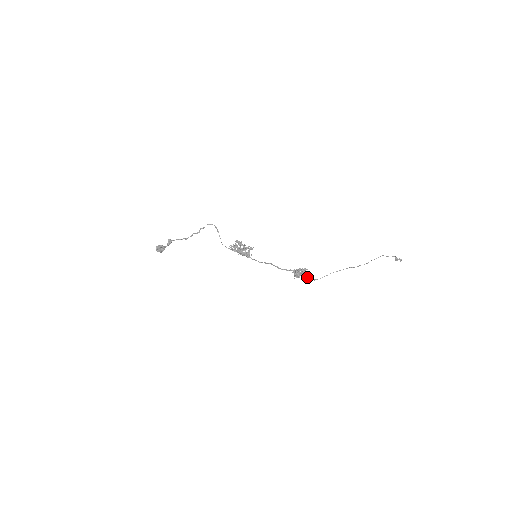
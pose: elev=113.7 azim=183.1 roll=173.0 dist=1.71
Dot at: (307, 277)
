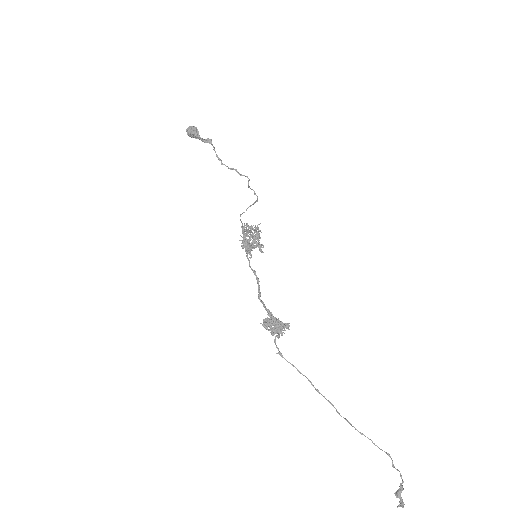
Dot at: occluded
